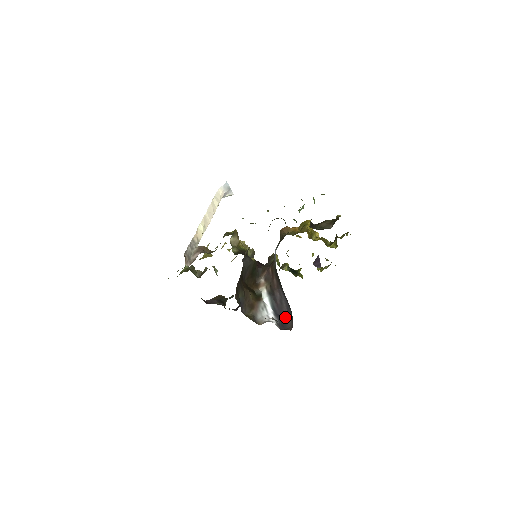
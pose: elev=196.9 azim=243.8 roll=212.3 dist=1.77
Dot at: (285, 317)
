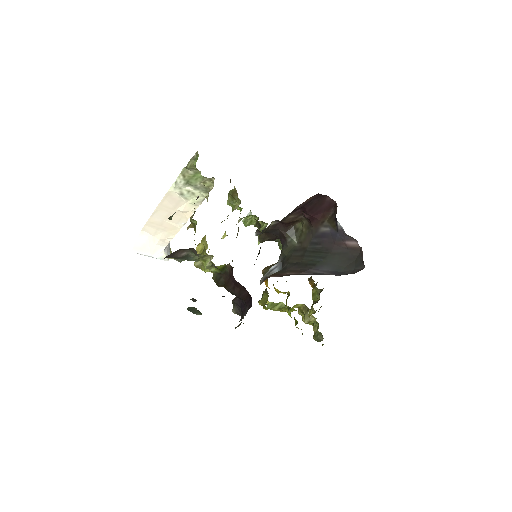
Dot at: occluded
